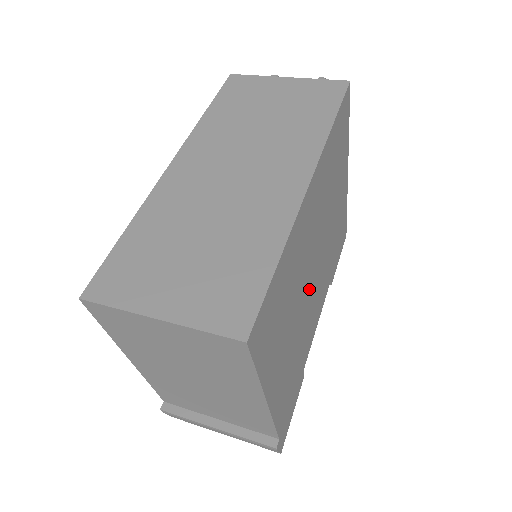
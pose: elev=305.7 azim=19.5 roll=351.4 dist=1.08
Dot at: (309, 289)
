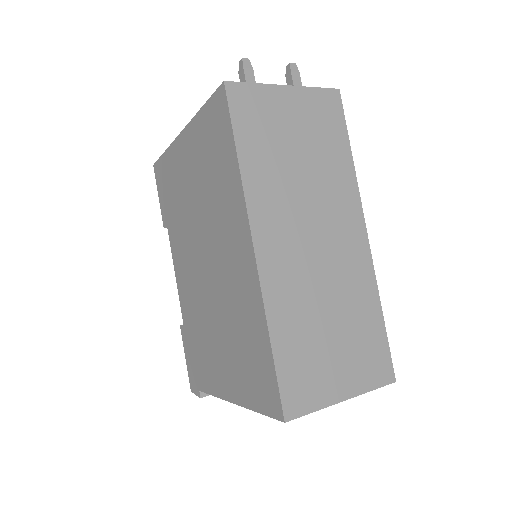
Dot at: occluded
